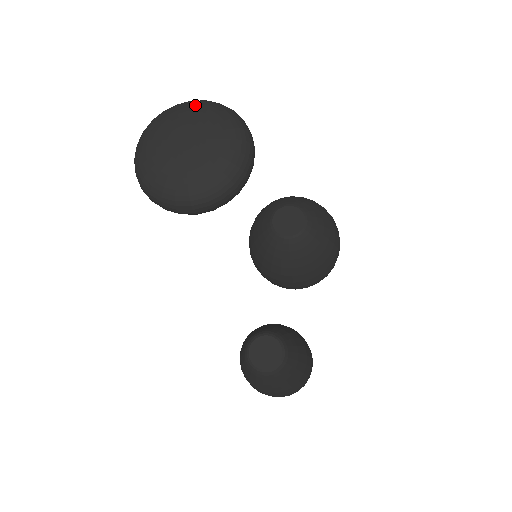
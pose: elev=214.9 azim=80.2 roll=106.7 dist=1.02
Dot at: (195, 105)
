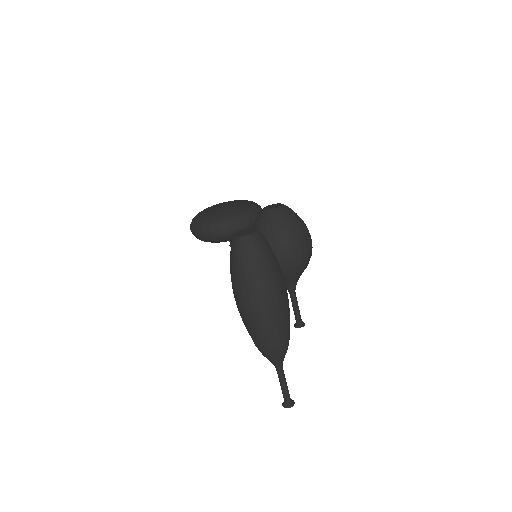
Dot at: occluded
